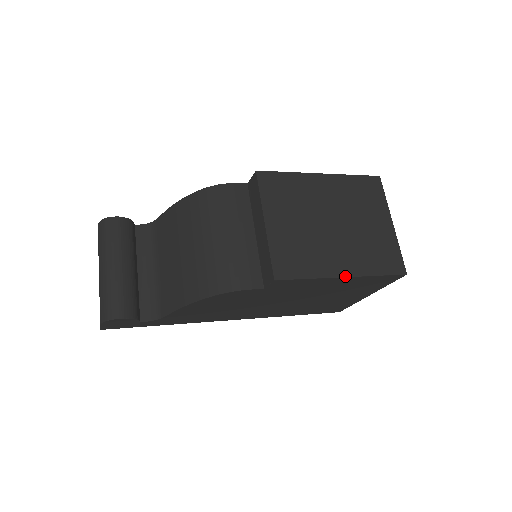
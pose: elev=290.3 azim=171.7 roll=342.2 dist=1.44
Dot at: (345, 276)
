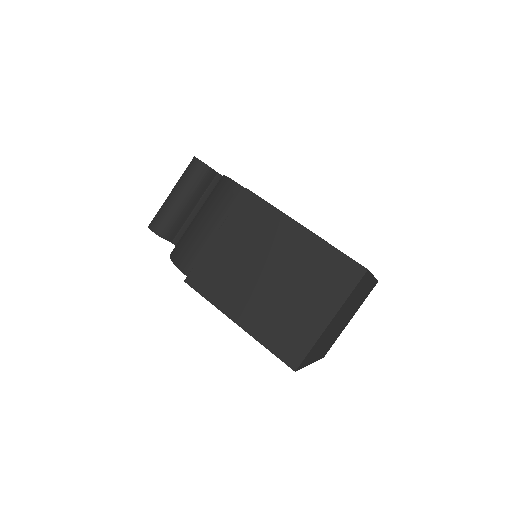
Dot at: (237, 323)
